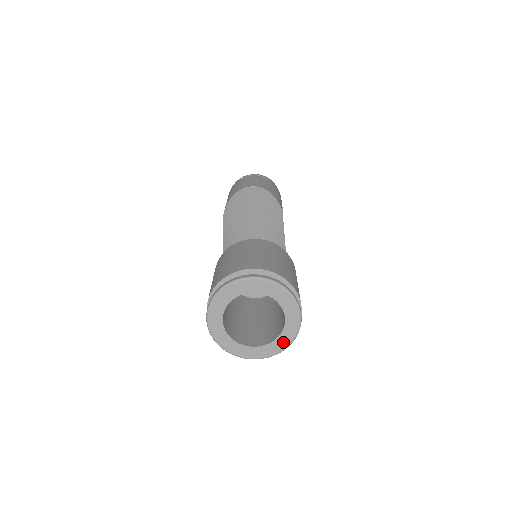
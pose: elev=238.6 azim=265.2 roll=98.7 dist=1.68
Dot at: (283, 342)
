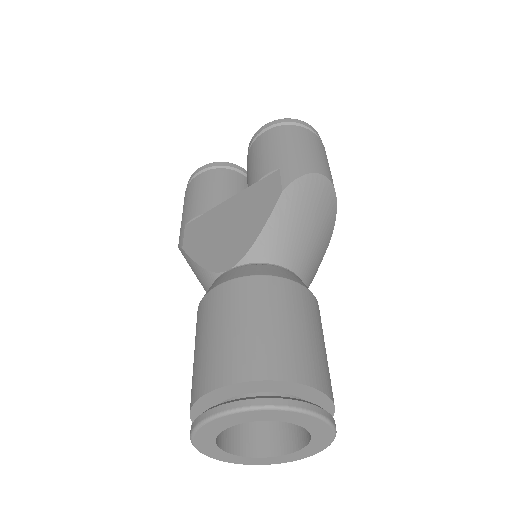
Dot at: (254, 461)
